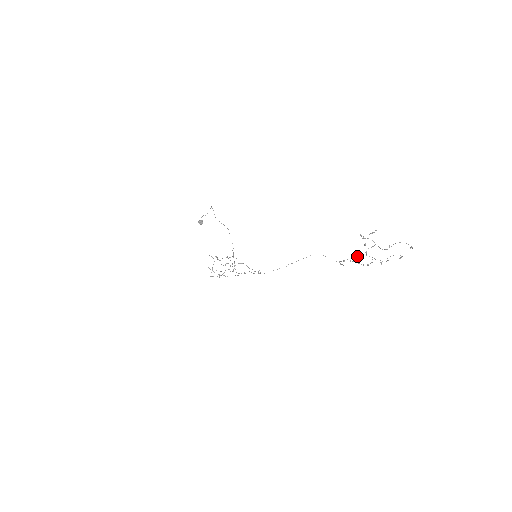
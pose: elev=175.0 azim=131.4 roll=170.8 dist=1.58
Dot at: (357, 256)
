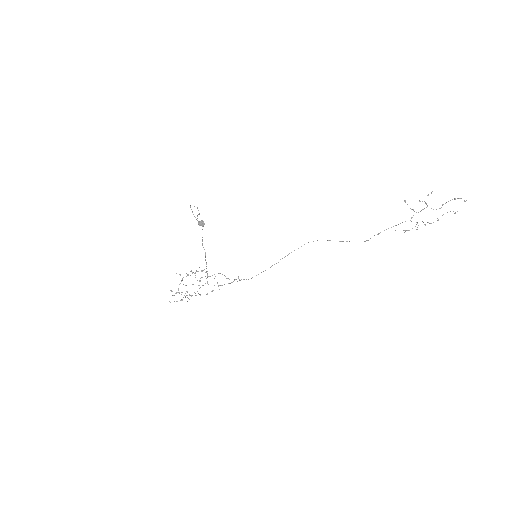
Dot at: occluded
